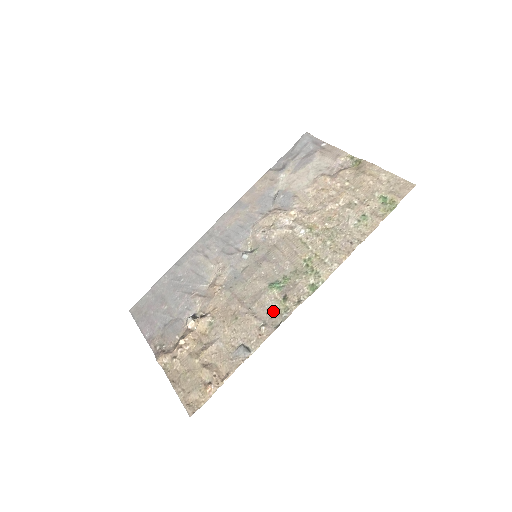
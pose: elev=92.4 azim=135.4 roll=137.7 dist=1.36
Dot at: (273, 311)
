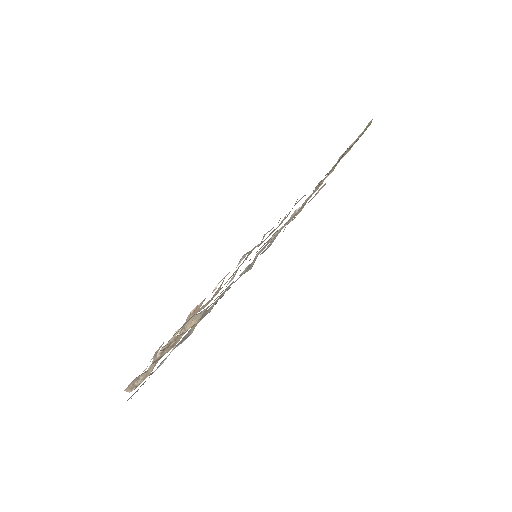
Dot at: (276, 228)
